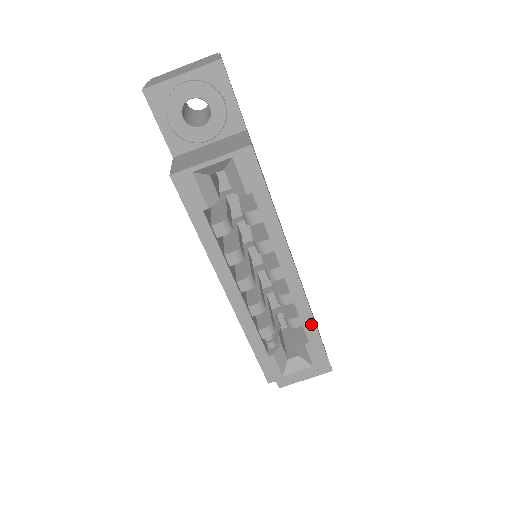
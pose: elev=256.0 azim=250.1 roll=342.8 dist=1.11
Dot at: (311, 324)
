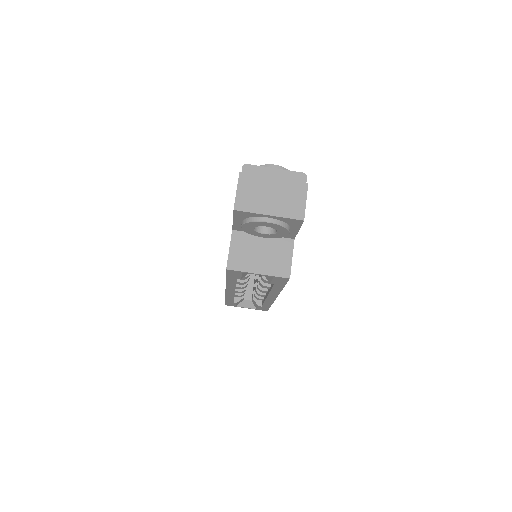
Dot at: (268, 305)
